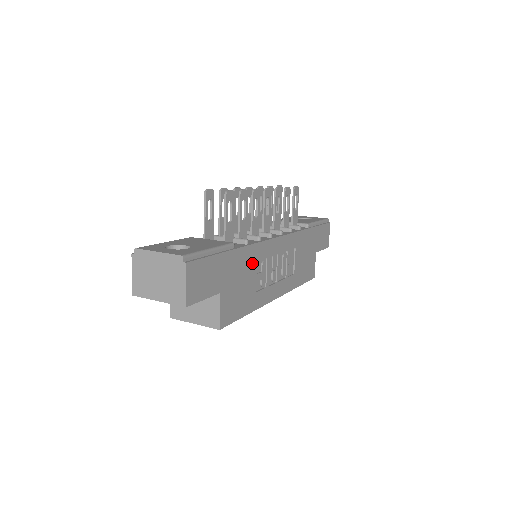
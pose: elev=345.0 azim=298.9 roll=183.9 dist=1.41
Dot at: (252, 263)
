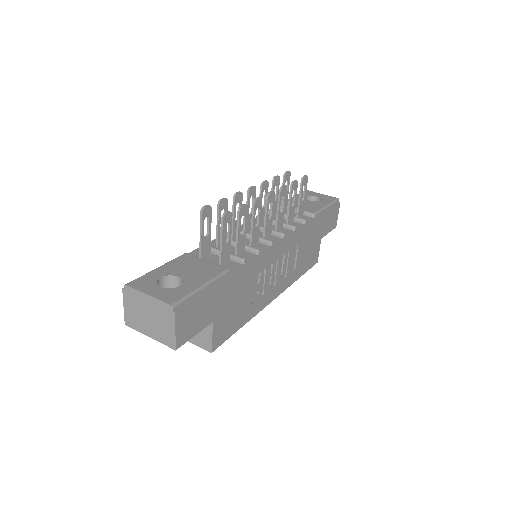
Dot at: (249, 280)
